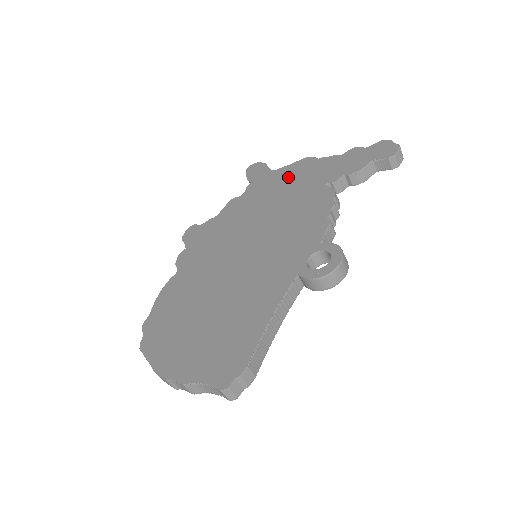
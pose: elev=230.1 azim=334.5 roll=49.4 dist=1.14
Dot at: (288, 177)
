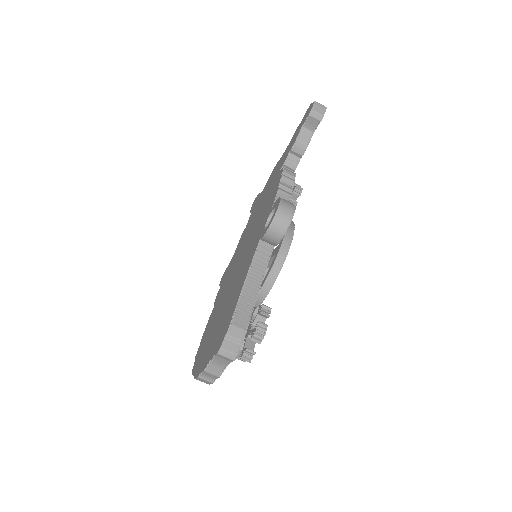
Dot at: (266, 188)
